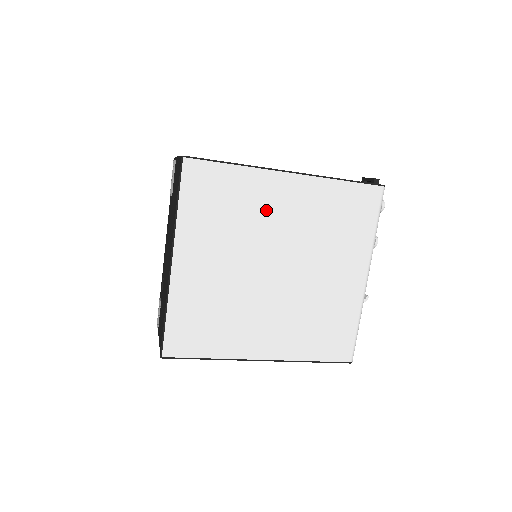
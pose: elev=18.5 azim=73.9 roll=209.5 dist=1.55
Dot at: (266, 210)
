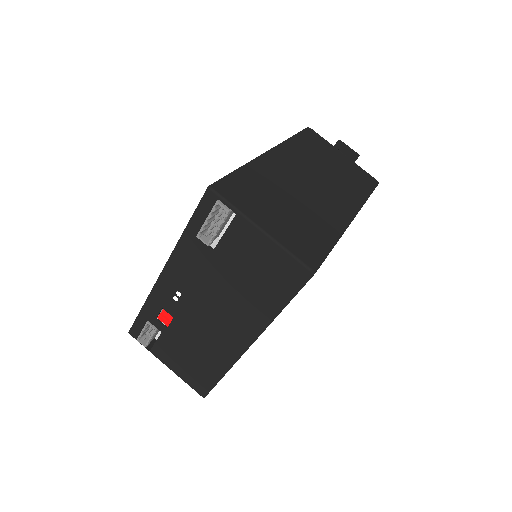
Dot at: occluded
